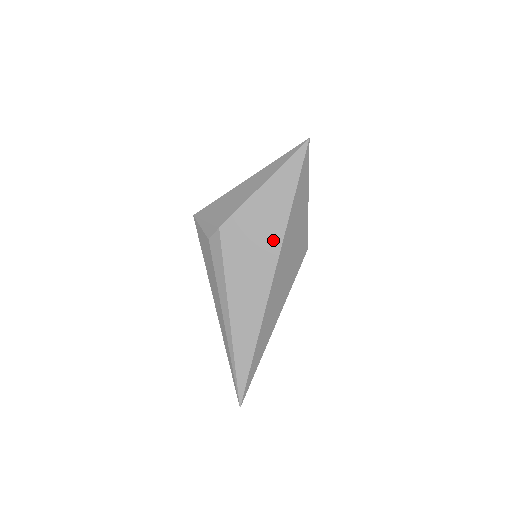
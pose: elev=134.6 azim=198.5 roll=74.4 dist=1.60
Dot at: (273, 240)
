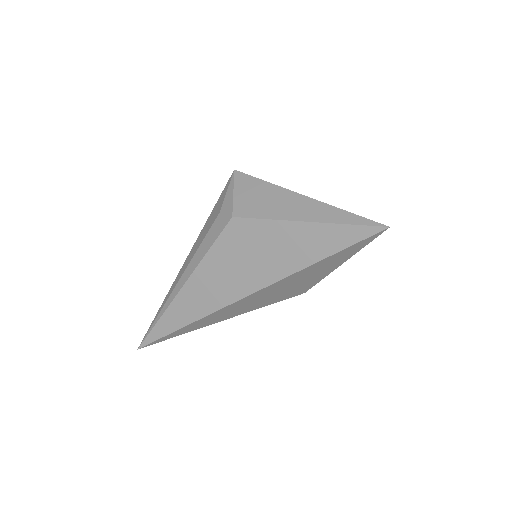
Dot at: (268, 273)
